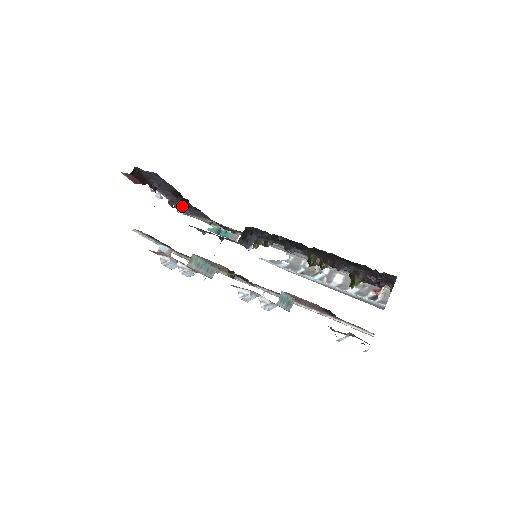
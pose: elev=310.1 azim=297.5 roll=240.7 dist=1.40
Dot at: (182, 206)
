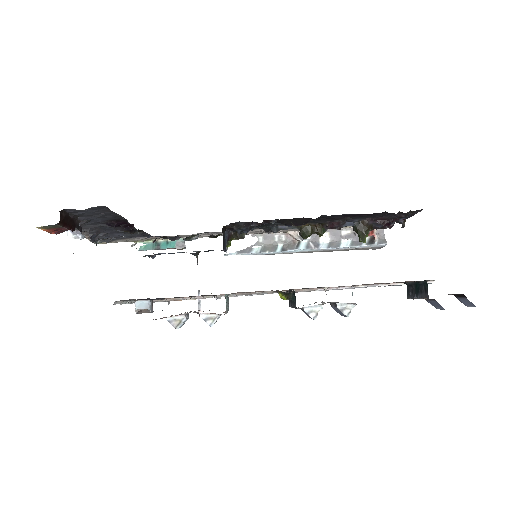
Dot at: (106, 235)
